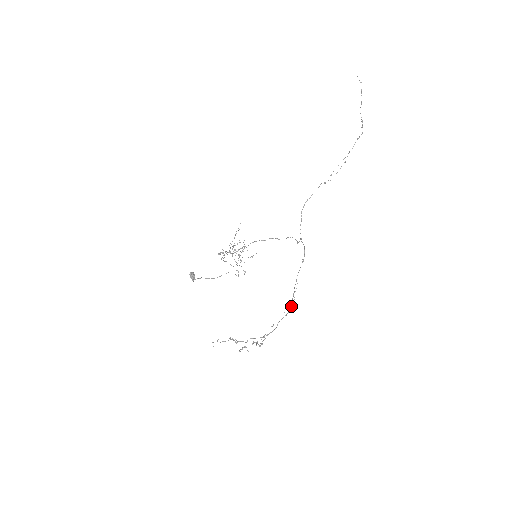
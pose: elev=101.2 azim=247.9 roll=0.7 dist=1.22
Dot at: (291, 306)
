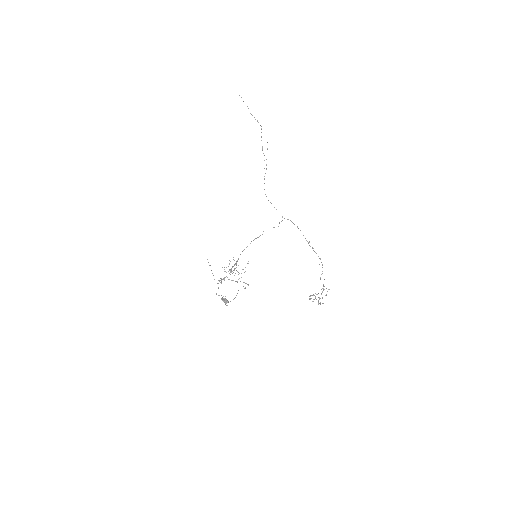
Dot at: (319, 258)
